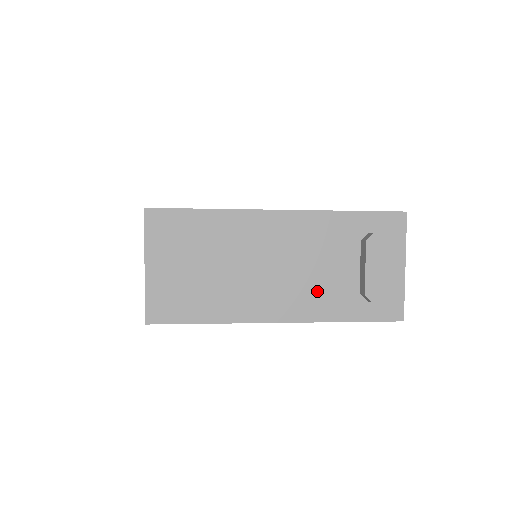
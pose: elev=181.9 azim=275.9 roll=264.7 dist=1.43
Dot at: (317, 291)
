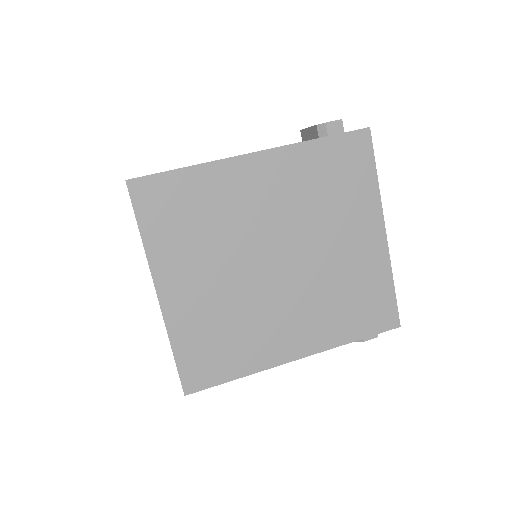
Dot at: occluded
